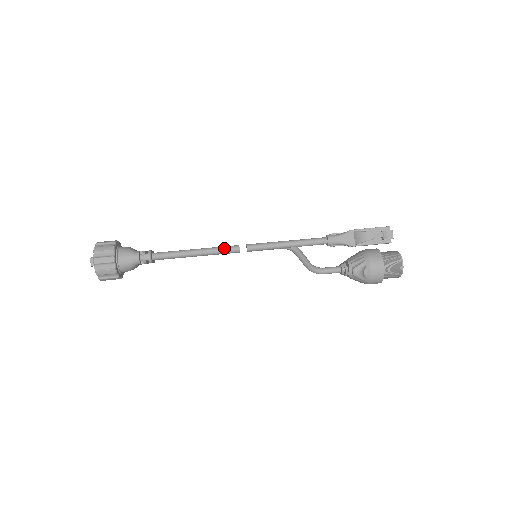
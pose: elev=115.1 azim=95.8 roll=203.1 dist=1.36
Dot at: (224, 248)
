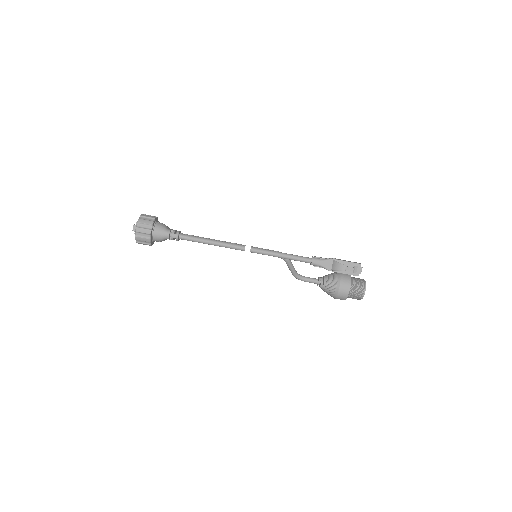
Dot at: (233, 245)
